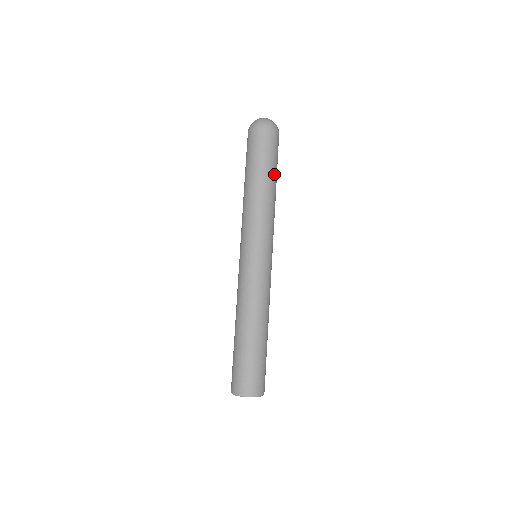
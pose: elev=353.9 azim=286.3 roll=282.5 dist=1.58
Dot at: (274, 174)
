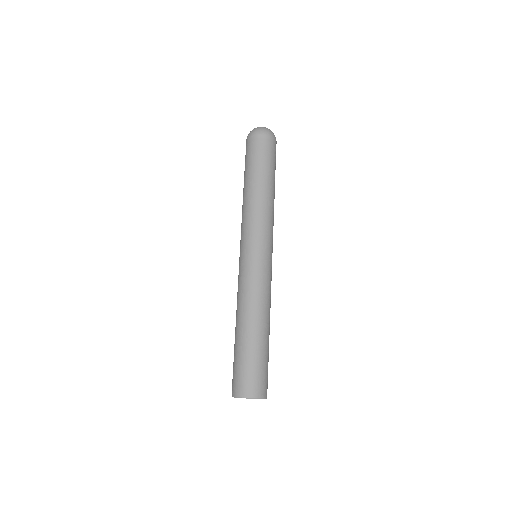
Dot at: (271, 176)
